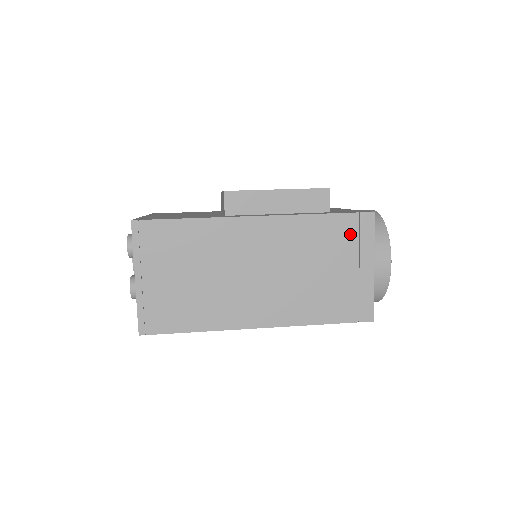
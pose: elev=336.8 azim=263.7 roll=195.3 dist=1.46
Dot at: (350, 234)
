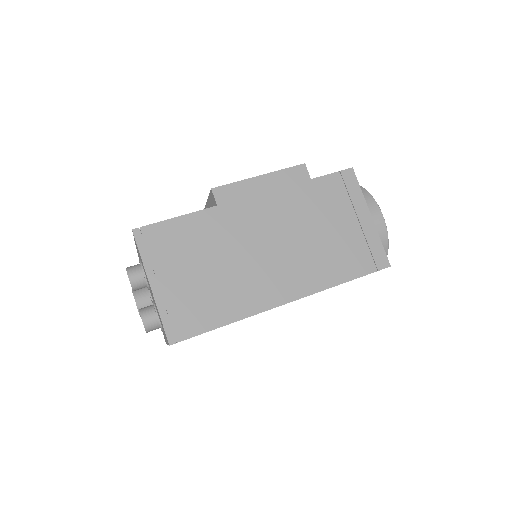
Dot at: (339, 192)
